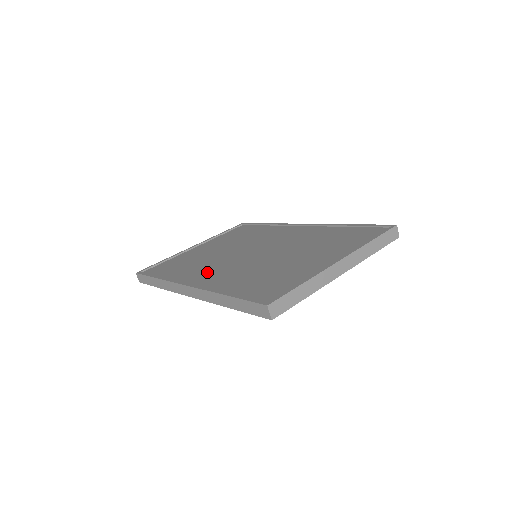
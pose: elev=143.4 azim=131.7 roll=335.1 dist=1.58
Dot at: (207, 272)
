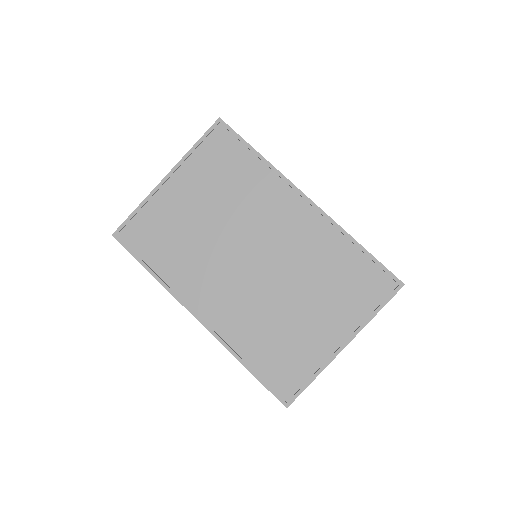
Dot at: (209, 287)
